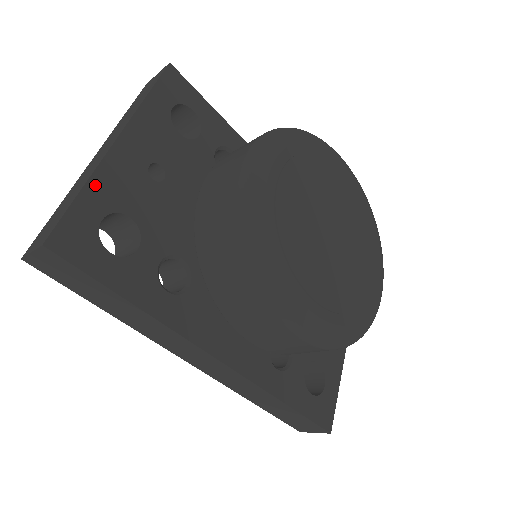
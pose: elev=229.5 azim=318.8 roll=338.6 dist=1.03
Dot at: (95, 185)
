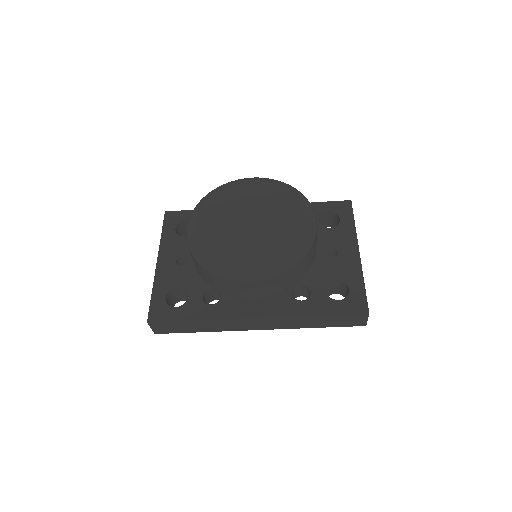
Dot at: (156, 287)
